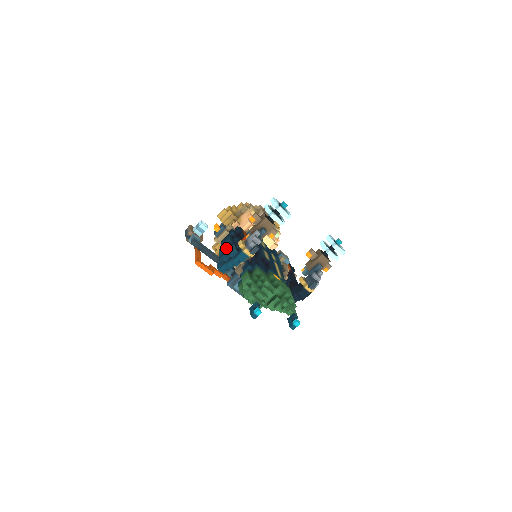
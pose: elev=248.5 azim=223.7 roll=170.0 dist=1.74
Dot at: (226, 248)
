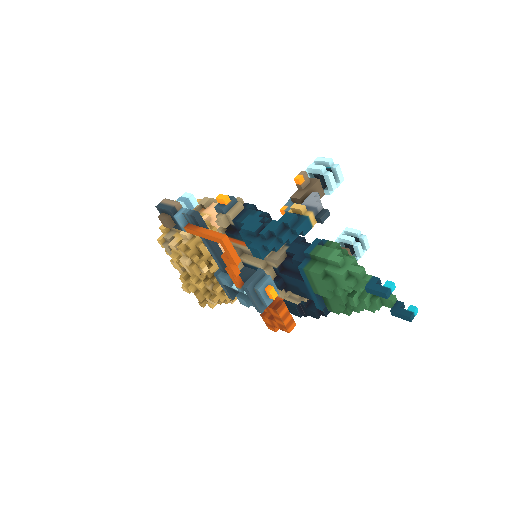
Dot at: (260, 221)
